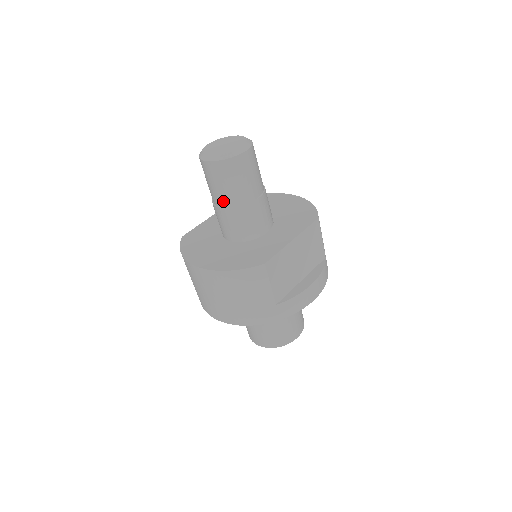
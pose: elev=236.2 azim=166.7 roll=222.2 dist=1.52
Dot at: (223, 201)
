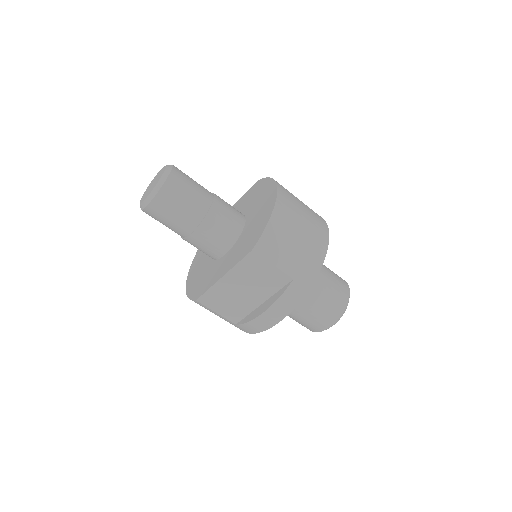
Dot at: occluded
